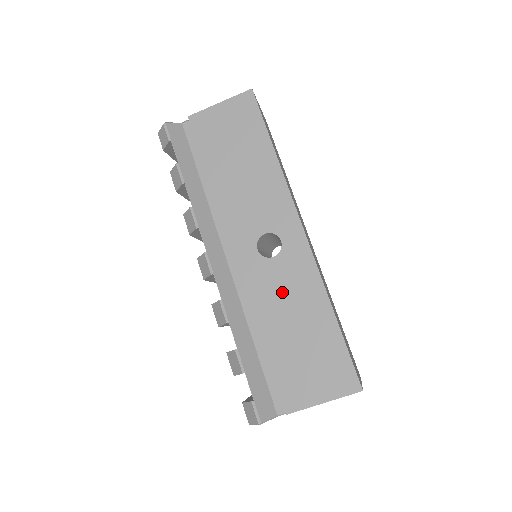
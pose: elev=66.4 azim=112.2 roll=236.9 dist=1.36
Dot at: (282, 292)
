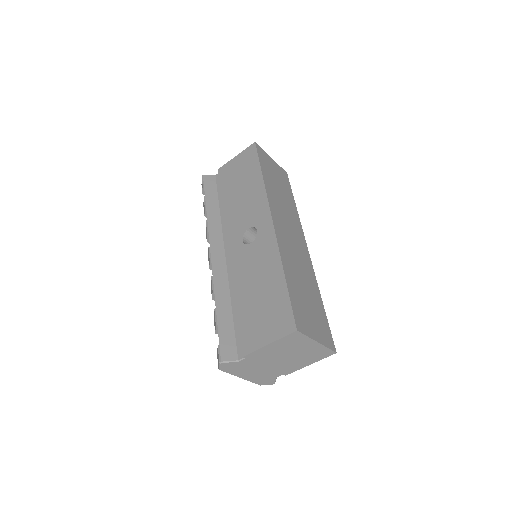
Dot at: (253, 266)
